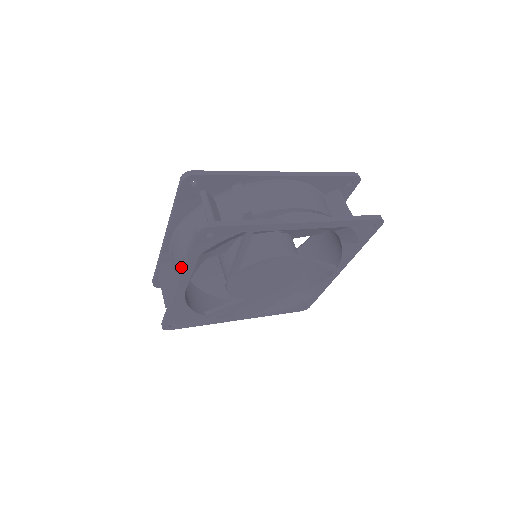
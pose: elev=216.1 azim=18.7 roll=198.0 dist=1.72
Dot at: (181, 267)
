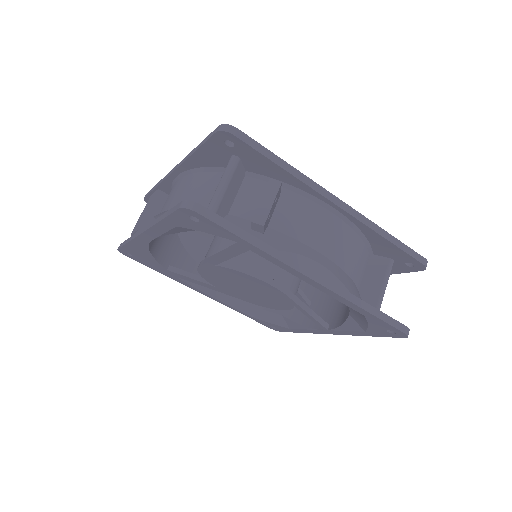
Dot at: (155, 219)
